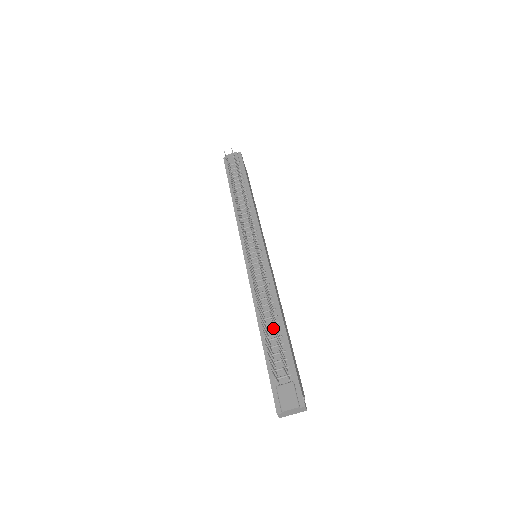
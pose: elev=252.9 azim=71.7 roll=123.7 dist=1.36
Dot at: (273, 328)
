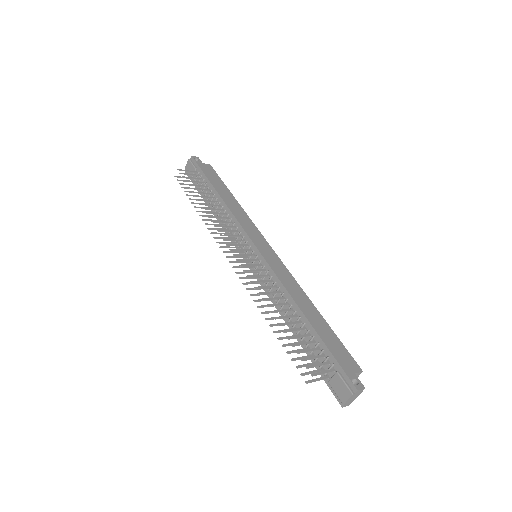
Dot at: (299, 325)
